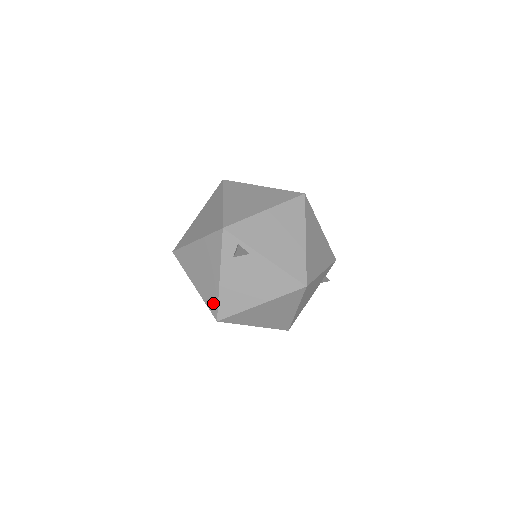
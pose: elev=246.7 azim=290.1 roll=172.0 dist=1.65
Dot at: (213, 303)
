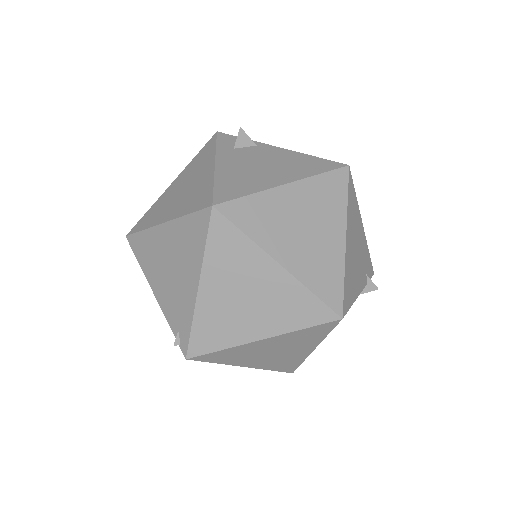
Dot at: (203, 196)
